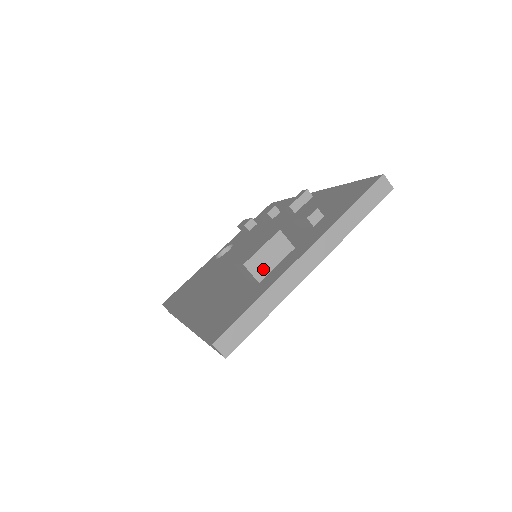
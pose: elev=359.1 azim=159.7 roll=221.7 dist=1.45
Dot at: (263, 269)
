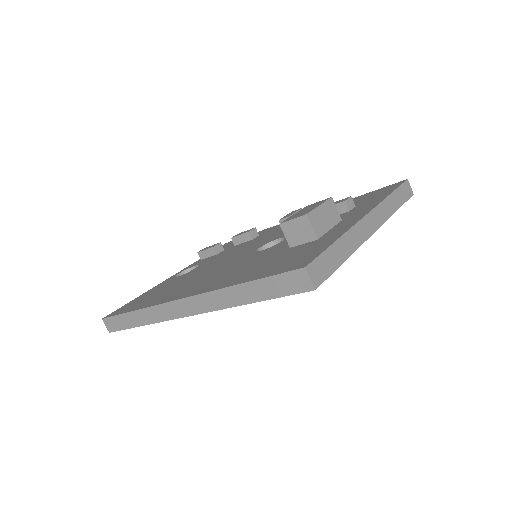
Dot at: (320, 227)
